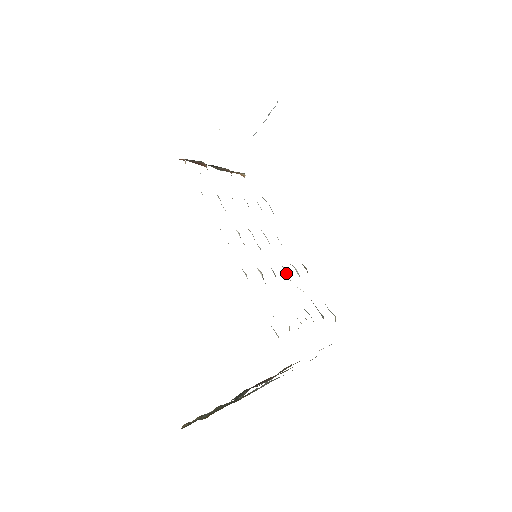
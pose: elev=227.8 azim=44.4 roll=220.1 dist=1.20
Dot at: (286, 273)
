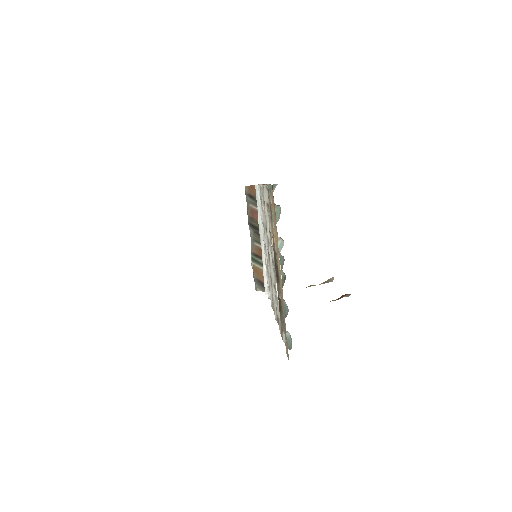
Dot at: occluded
